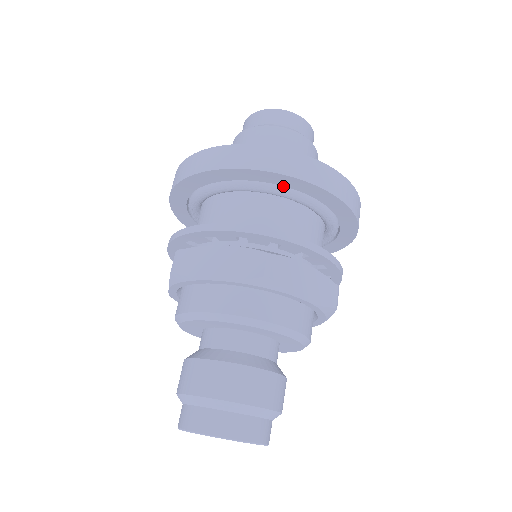
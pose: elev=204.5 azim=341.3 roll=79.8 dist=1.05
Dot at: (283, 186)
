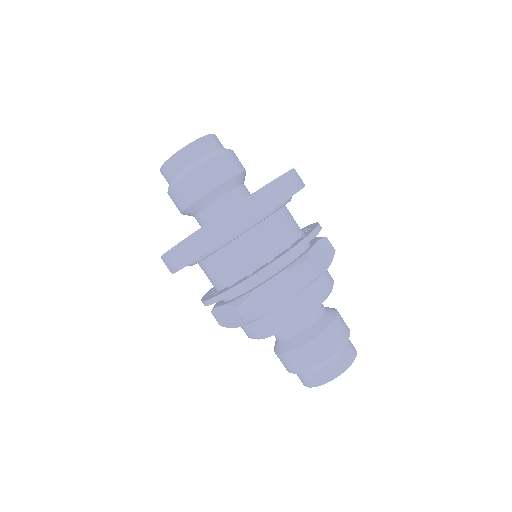
Dot at: occluded
